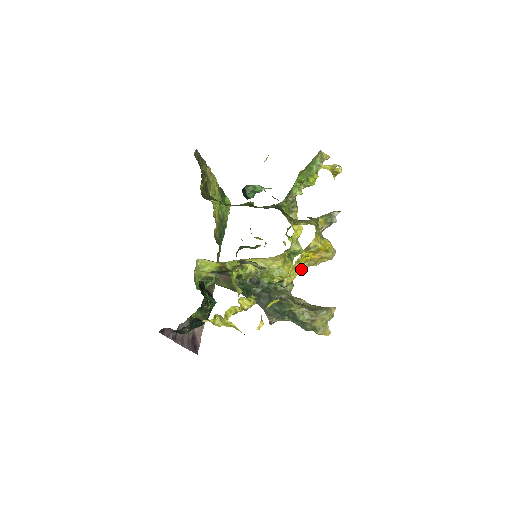
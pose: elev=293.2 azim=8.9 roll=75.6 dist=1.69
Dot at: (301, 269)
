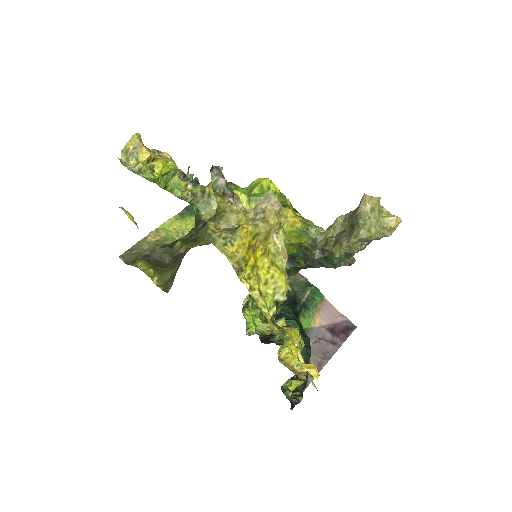
Dot at: (279, 250)
